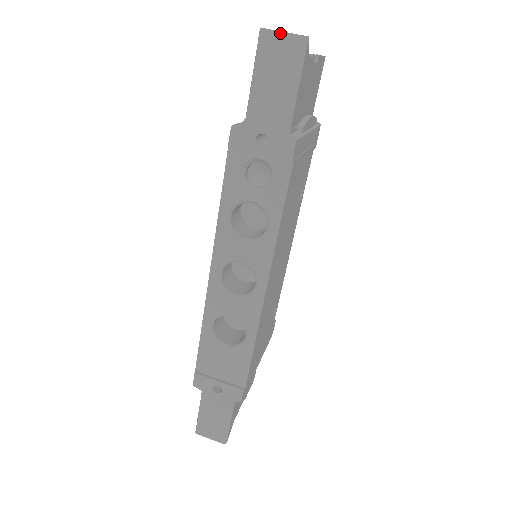
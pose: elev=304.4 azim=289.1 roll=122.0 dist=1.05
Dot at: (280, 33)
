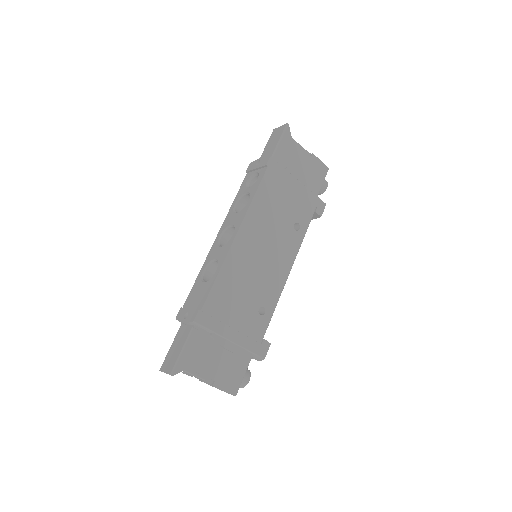
Dot at: (279, 127)
